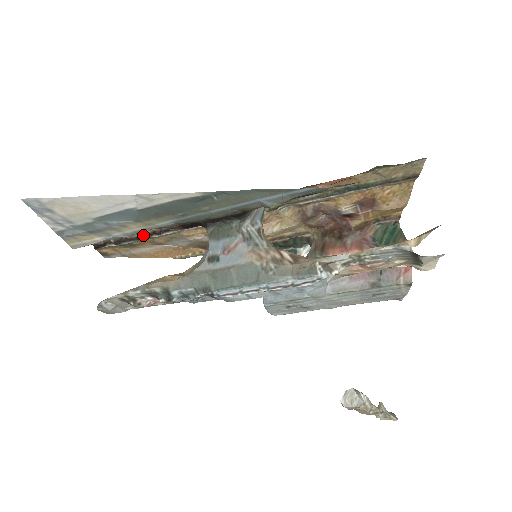
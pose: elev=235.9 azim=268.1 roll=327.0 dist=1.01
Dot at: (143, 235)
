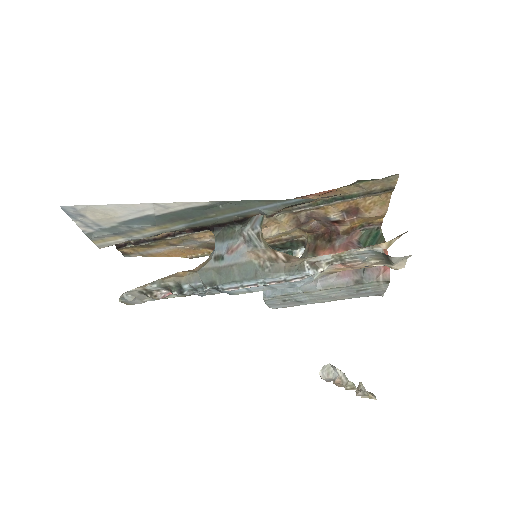
Dot at: (159, 237)
